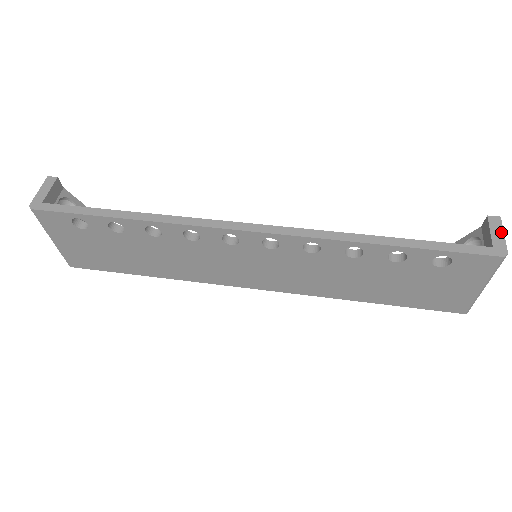
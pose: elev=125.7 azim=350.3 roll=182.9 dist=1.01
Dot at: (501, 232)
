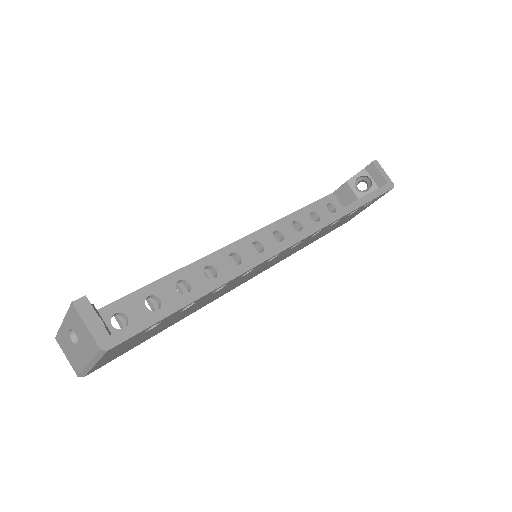
Dot at: (384, 171)
